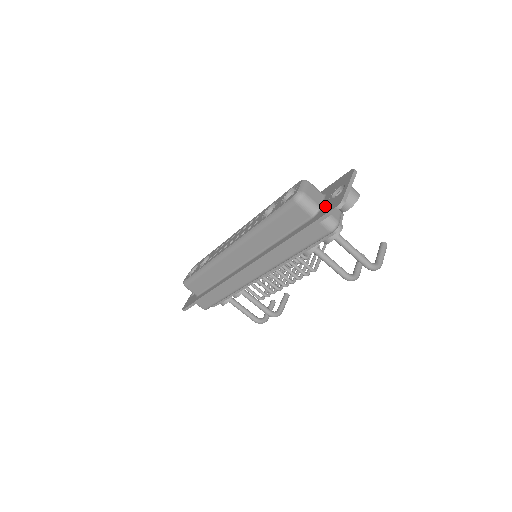
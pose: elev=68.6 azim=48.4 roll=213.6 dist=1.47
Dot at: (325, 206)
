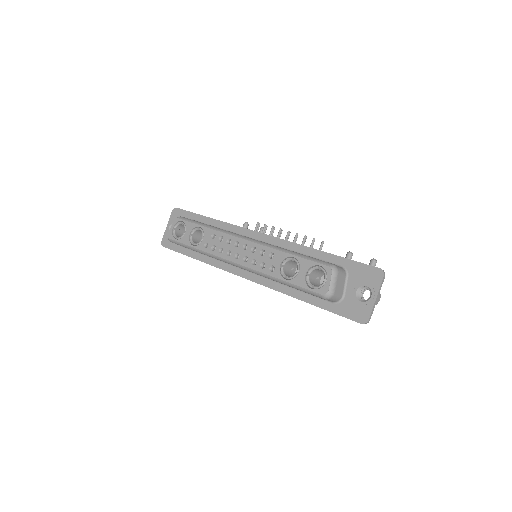
Dot at: (348, 302)
